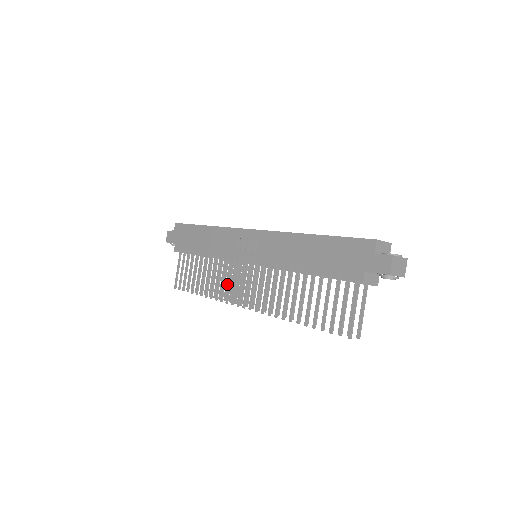
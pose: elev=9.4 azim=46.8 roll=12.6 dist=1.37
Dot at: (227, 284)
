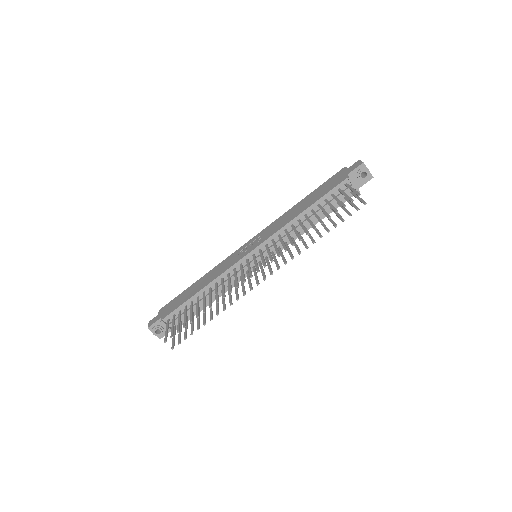
Dot at: (230, 296)
